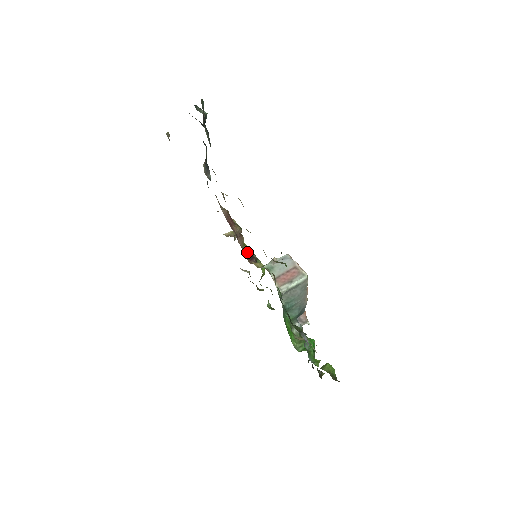
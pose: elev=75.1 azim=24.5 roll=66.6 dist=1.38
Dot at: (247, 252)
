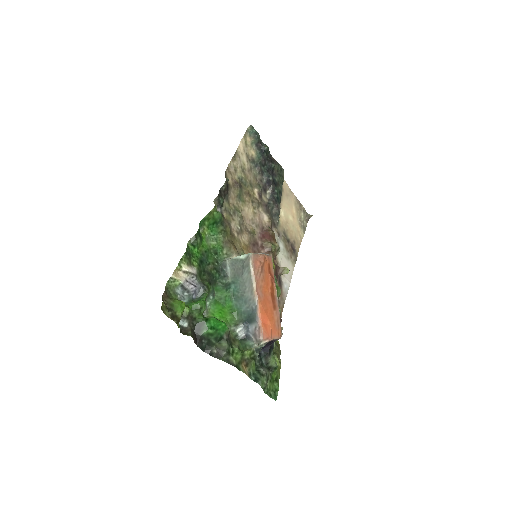
Dot at: occluded
